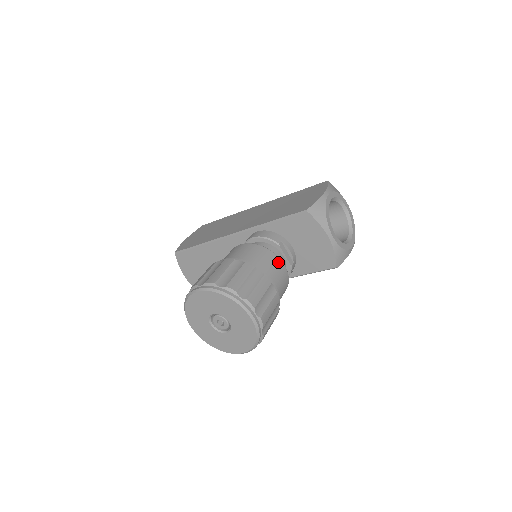
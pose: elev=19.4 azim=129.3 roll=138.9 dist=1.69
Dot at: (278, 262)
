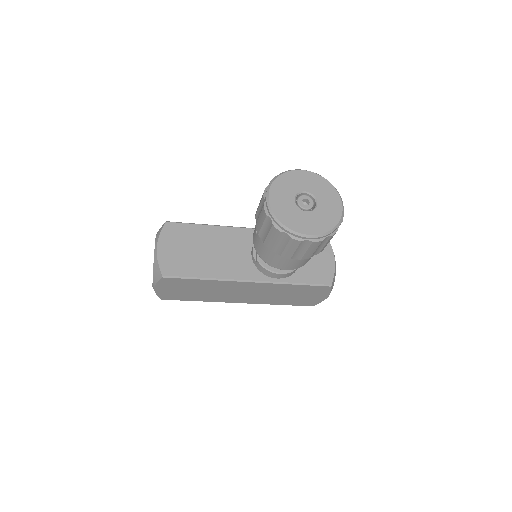
Dot at: occluded
